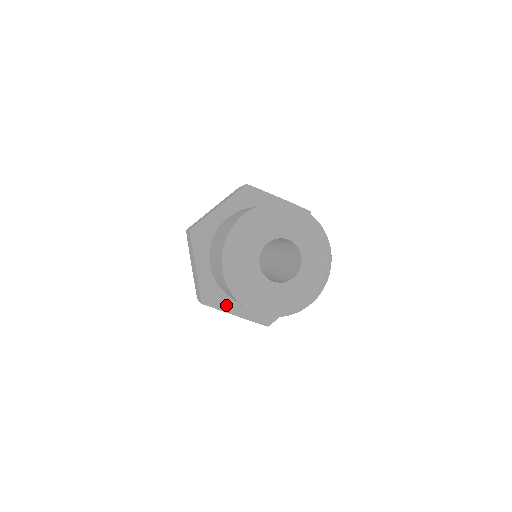
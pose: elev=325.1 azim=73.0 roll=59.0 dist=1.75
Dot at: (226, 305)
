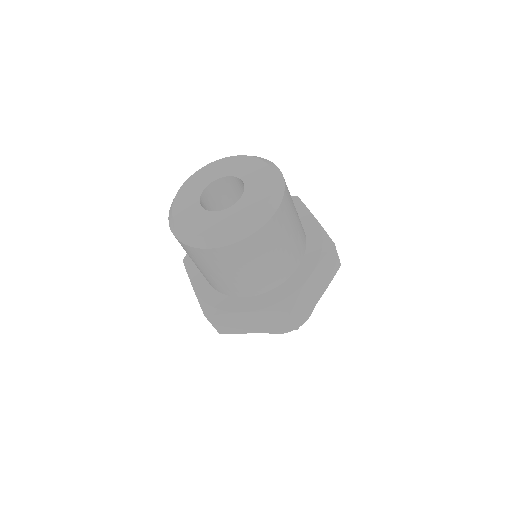
Dot at: (194, 271)
